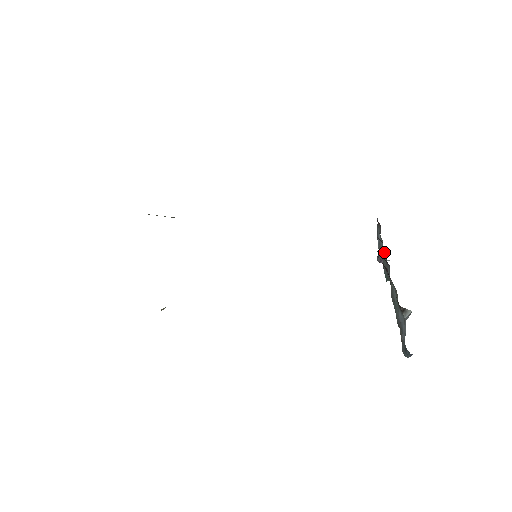
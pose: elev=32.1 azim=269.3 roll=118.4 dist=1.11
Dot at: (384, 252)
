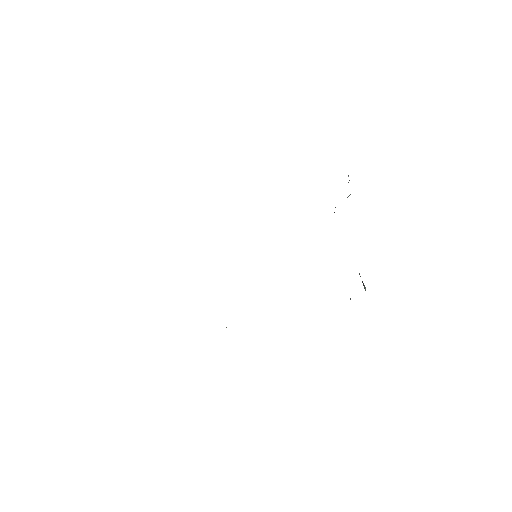
Dot at: occluded
